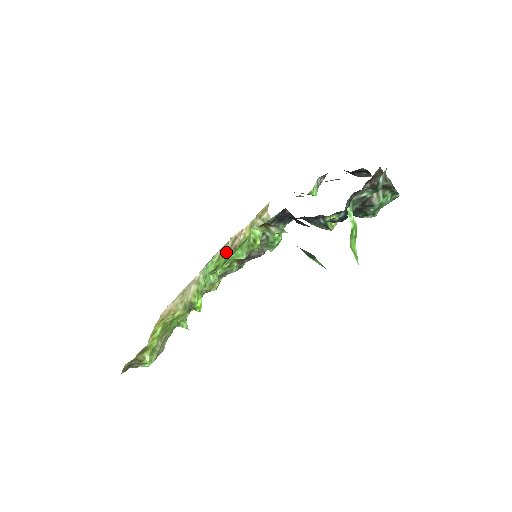
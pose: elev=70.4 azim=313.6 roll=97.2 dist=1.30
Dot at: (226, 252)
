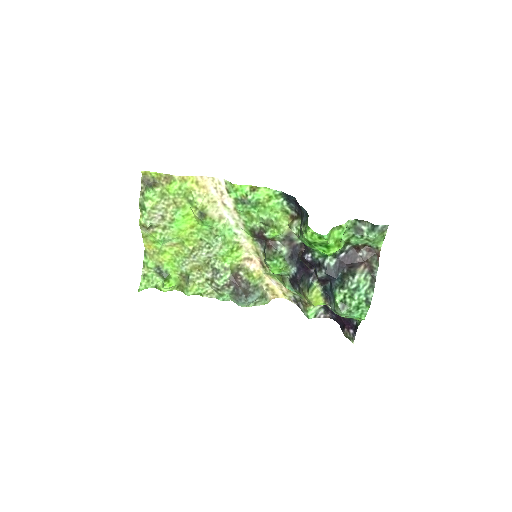
Dot at: (240, 253)
